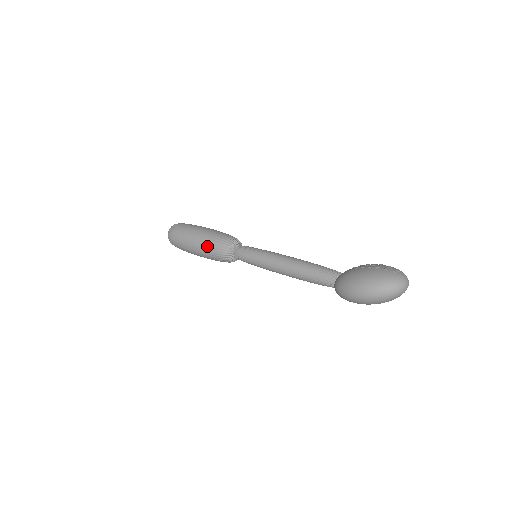
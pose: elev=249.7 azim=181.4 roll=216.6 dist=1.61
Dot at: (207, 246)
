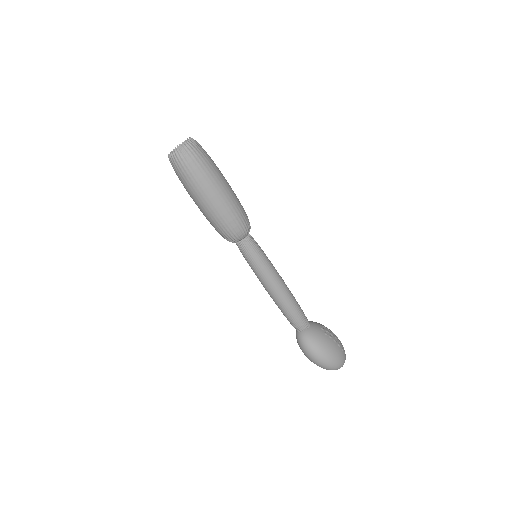
Dot at: (224, 216)
